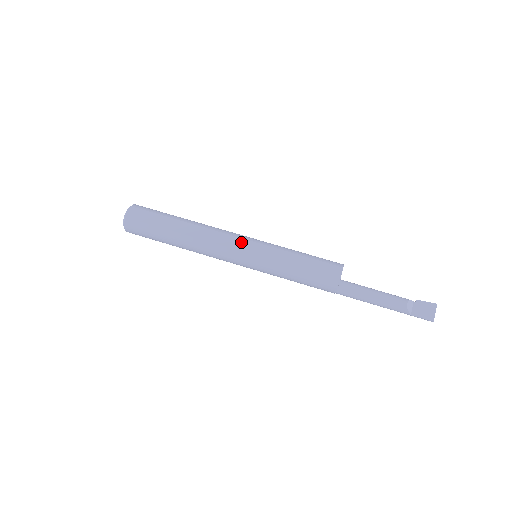
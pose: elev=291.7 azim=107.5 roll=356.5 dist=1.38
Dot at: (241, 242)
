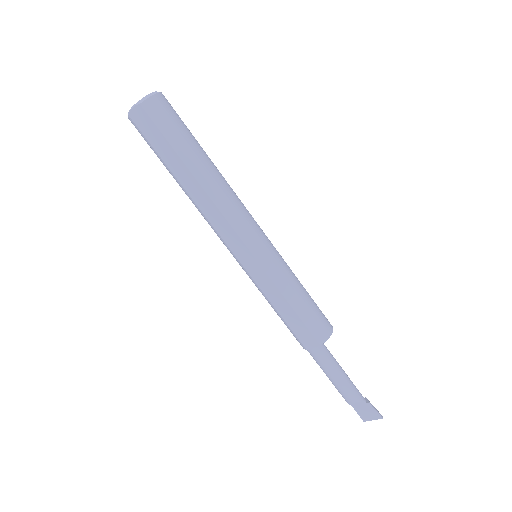
Dot at: (240, 245)
